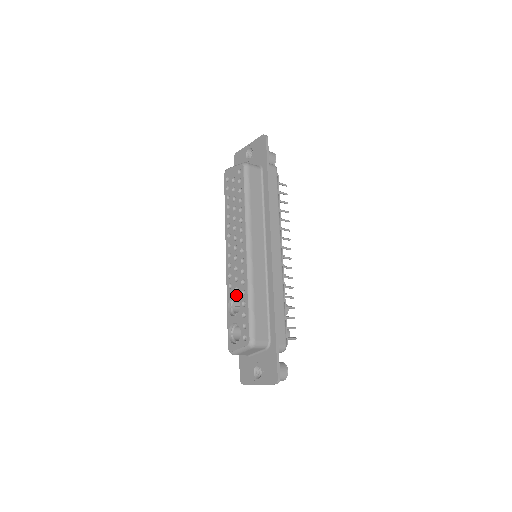
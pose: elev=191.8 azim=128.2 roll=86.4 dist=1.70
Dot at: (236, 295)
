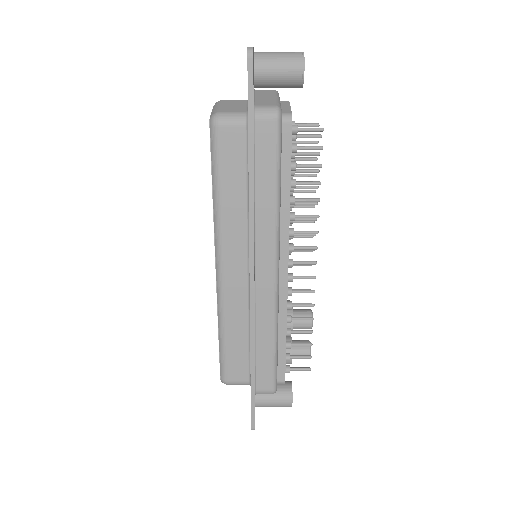
Dot at: occluded
